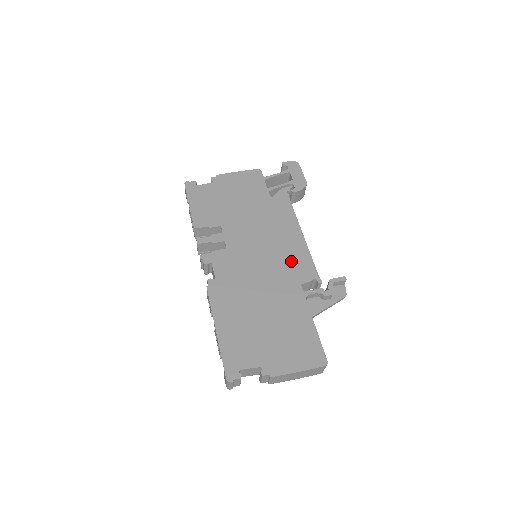
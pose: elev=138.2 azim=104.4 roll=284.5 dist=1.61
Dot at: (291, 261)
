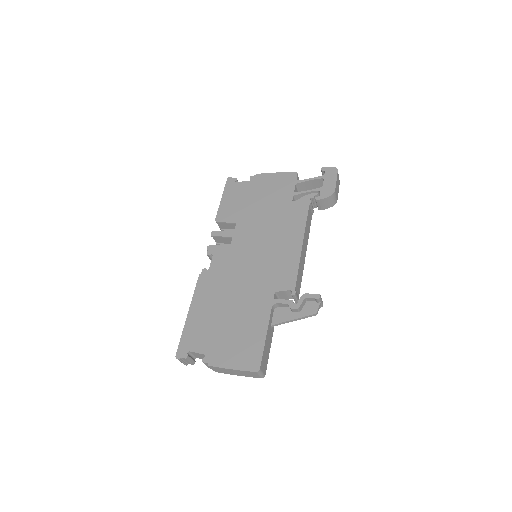
Dot at: (278, 268)
